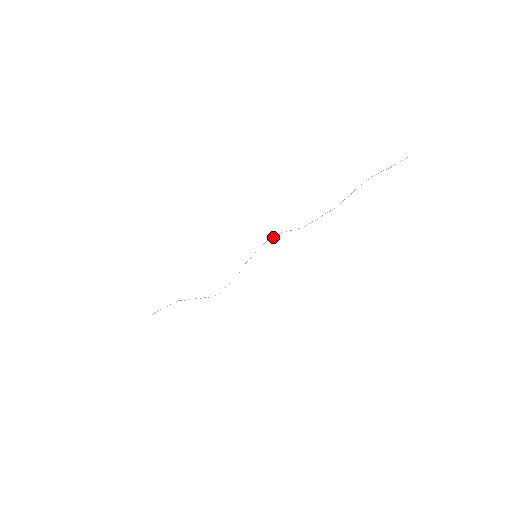
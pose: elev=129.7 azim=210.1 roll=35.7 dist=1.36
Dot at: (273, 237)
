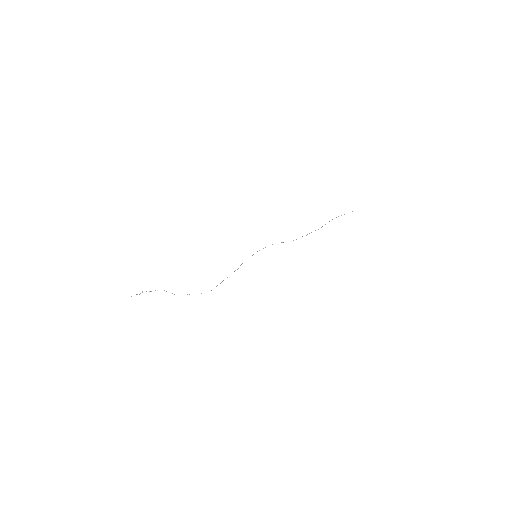
Dot at: occluded
